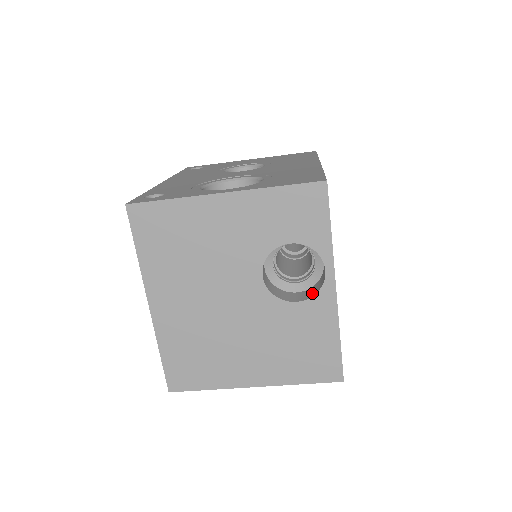
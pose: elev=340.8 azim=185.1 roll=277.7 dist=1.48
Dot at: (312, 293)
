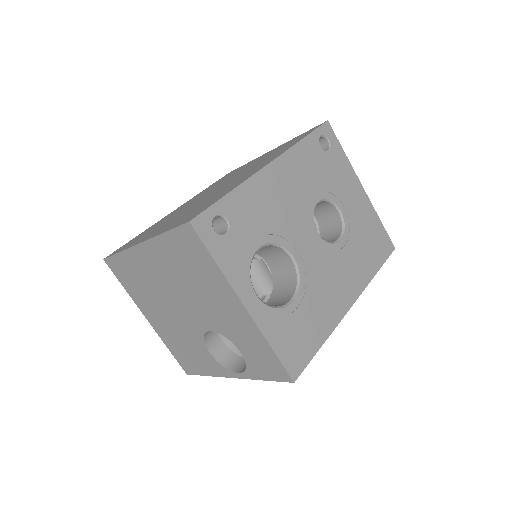
Dot at: (223, 359)
